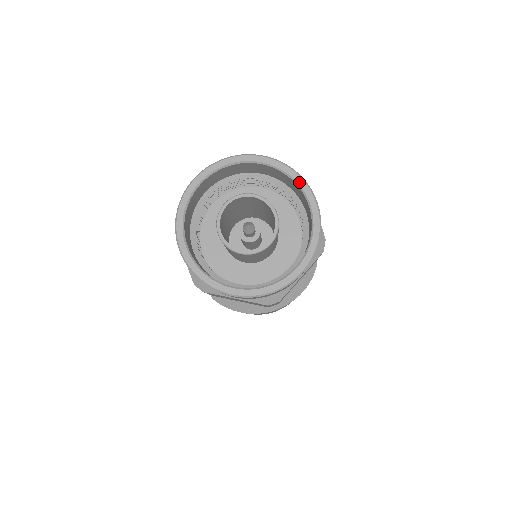
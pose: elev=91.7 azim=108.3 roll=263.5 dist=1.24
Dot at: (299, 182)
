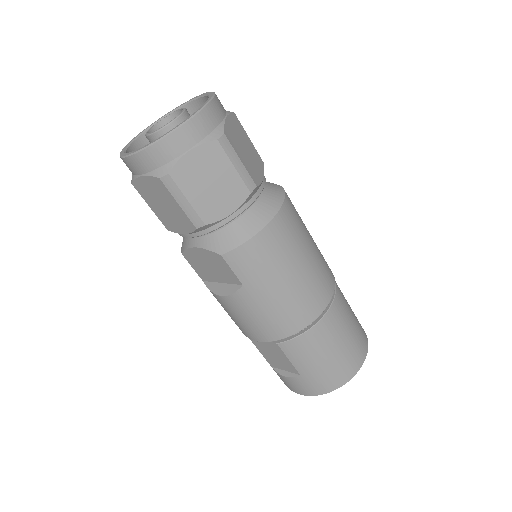
Dot at: (186, 102)
